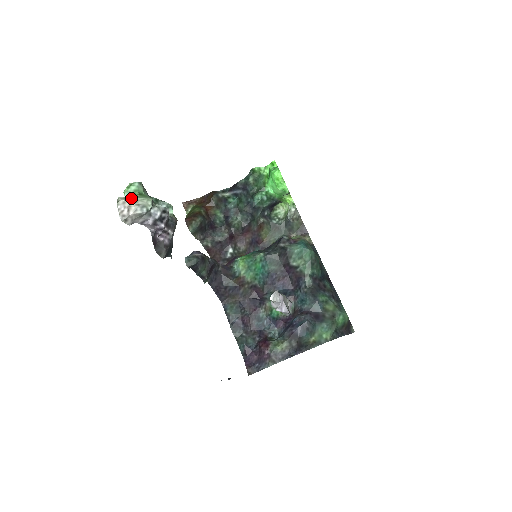
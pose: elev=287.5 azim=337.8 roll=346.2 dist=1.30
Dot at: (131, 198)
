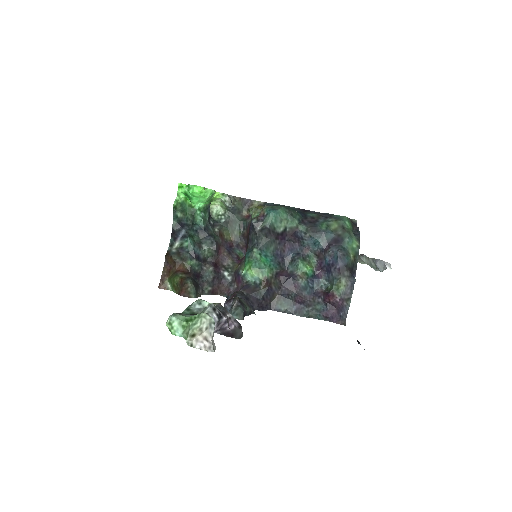
Dot at: (193, 331)
